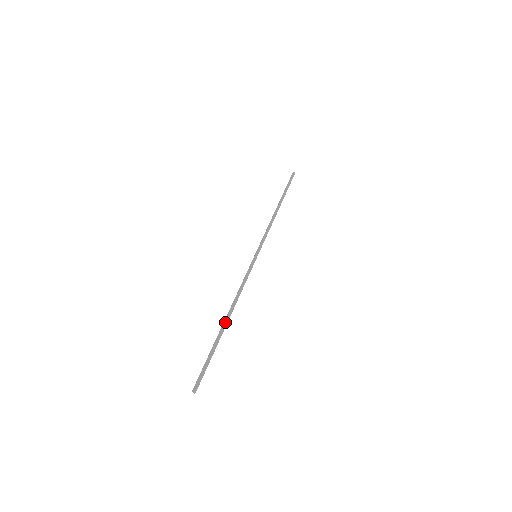
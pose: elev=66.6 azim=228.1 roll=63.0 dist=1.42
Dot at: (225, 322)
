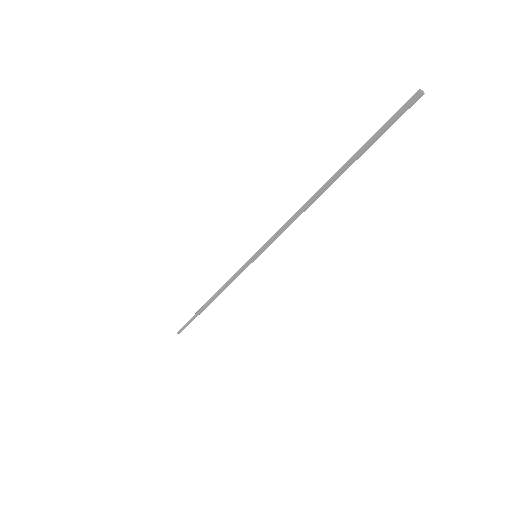
Dot at: (206, 306)
